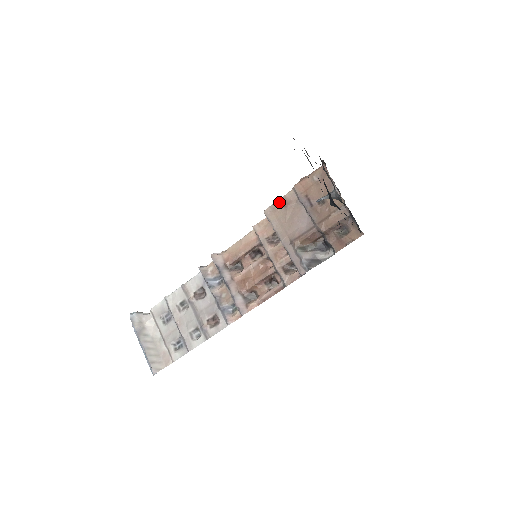
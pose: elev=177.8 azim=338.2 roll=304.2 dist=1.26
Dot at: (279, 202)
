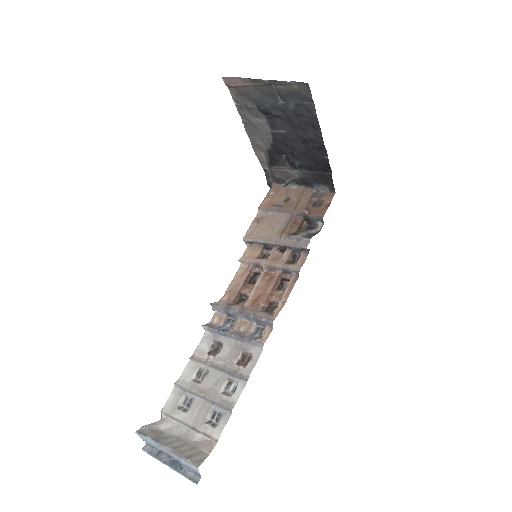
Dot at: (252, 225)
